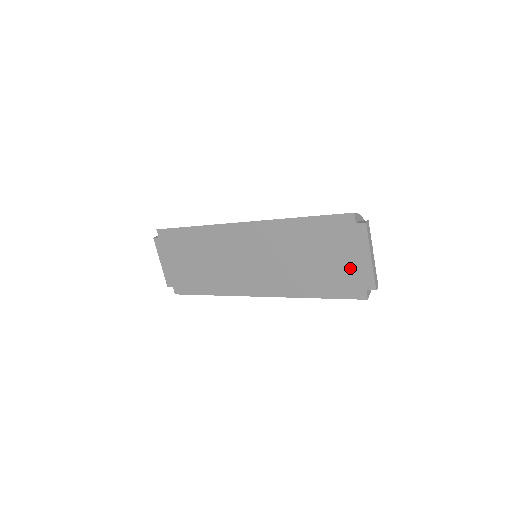
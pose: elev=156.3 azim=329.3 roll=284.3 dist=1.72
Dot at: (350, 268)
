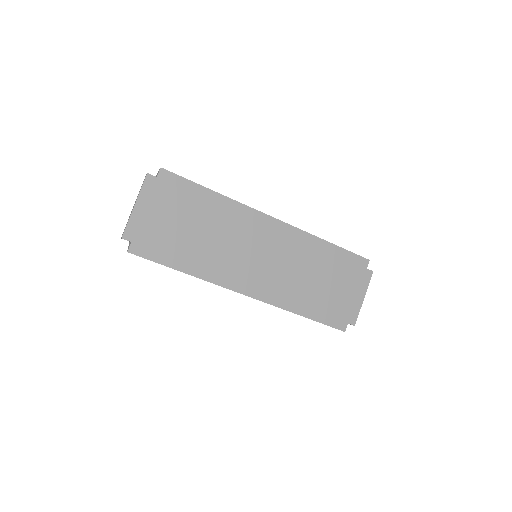
Dot at: (346, 301)
